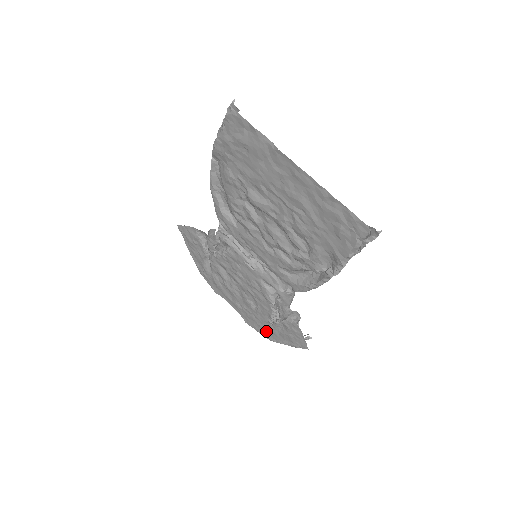
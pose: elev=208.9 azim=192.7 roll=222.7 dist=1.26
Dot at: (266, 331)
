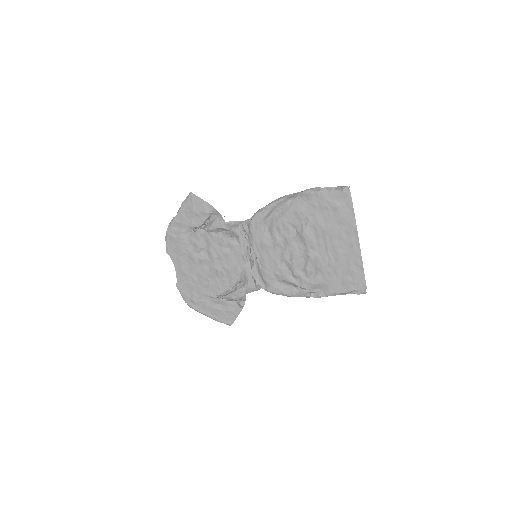
Dot at: (196, 300)
